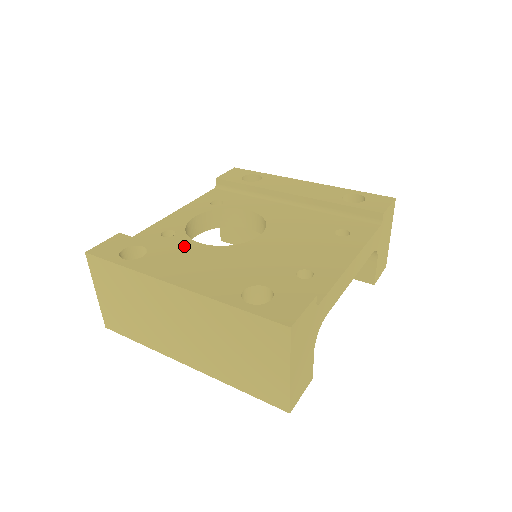
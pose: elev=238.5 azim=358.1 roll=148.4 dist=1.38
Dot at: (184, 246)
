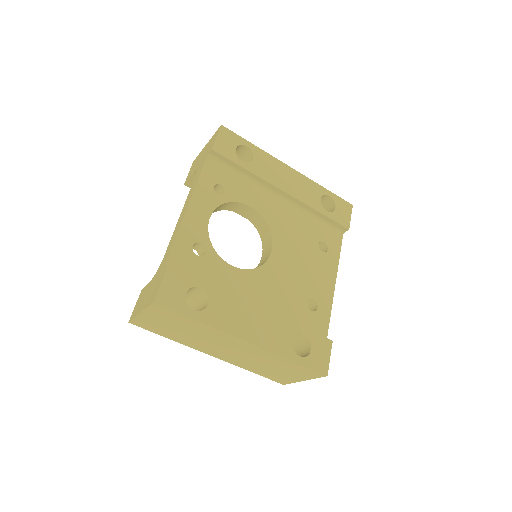
Dot at: (221, 271)
